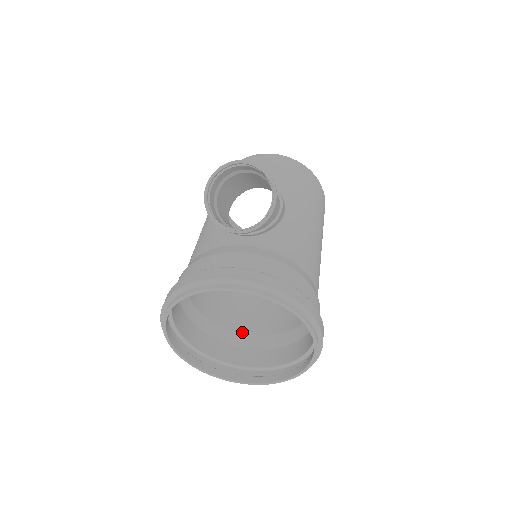
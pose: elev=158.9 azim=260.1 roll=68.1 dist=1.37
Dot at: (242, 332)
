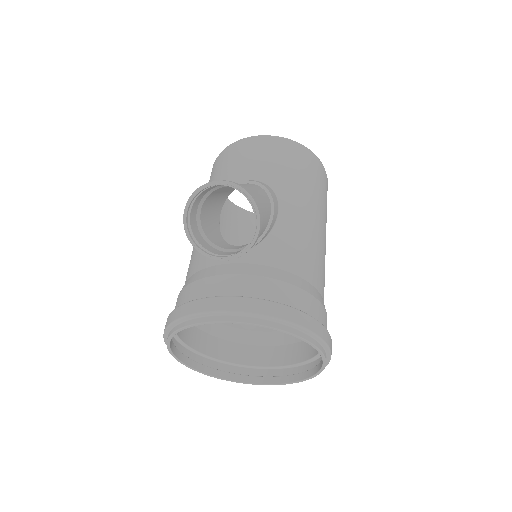
Dot at: (254, 329)
